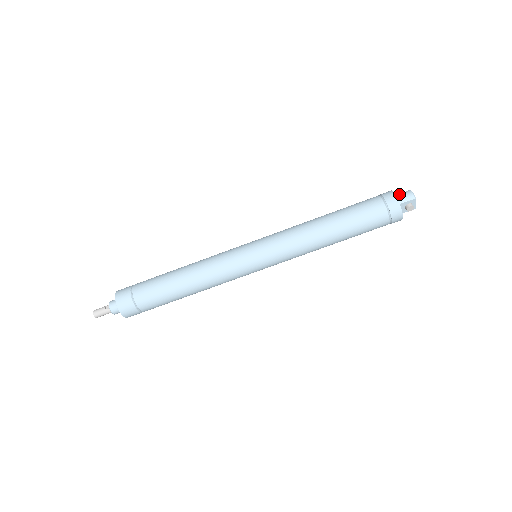
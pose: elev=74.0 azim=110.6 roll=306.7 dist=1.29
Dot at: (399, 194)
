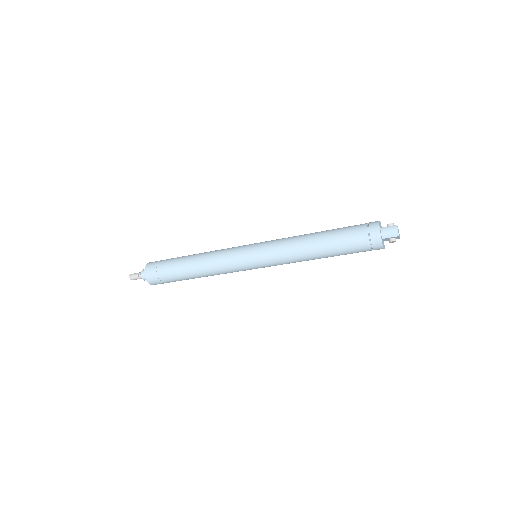
Dot at: (385, 228)
